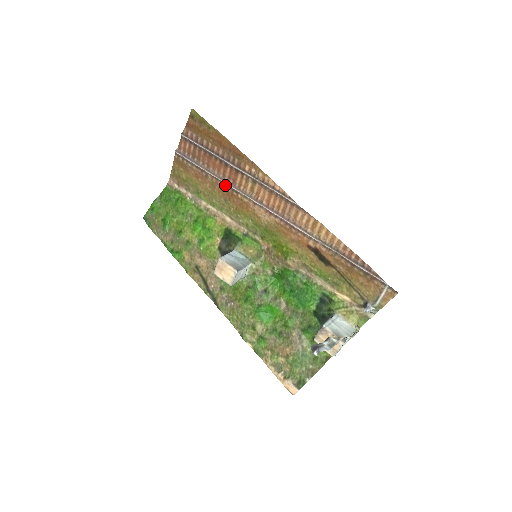
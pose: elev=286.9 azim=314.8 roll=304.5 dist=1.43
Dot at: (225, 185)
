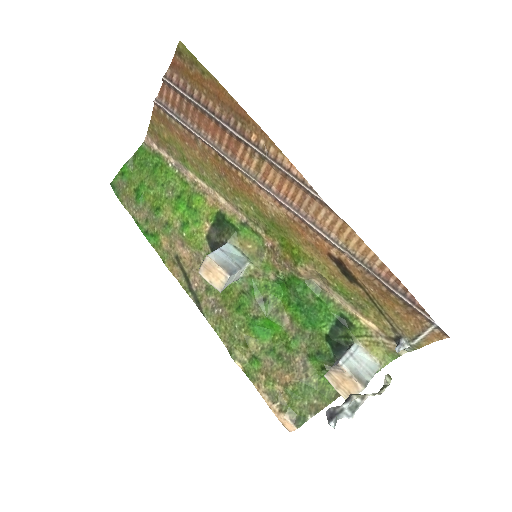
Dot at: (221, 156)
